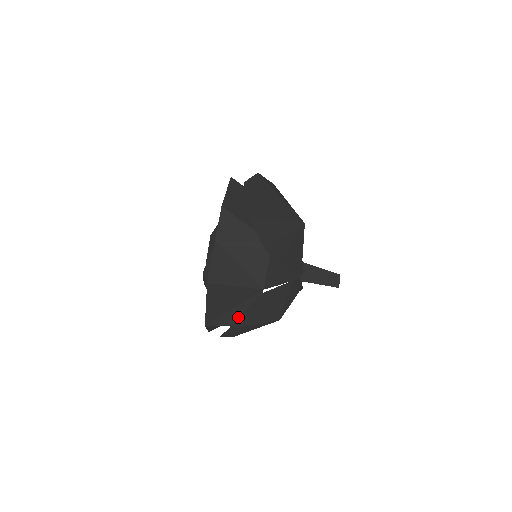
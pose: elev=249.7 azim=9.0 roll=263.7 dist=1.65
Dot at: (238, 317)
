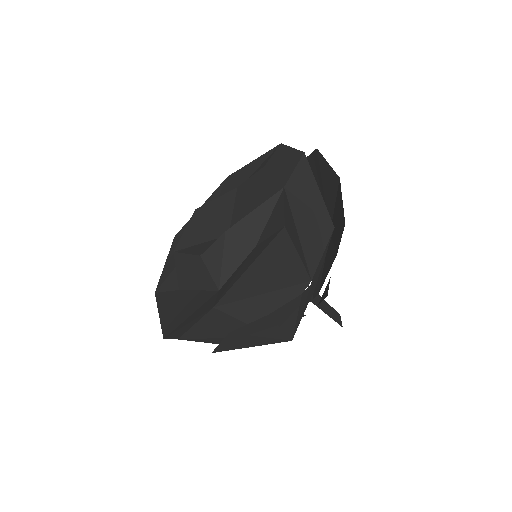
Dot at: (261, 311)
